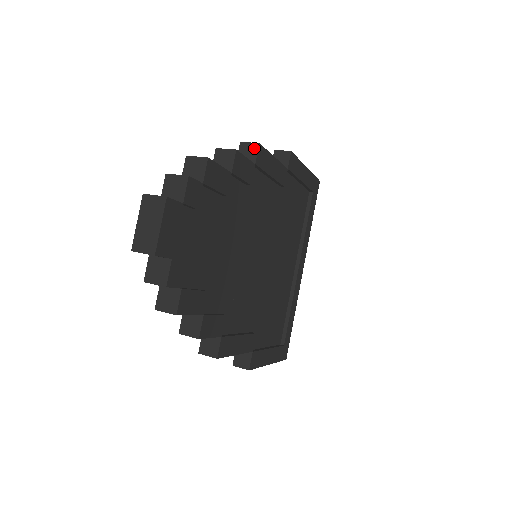
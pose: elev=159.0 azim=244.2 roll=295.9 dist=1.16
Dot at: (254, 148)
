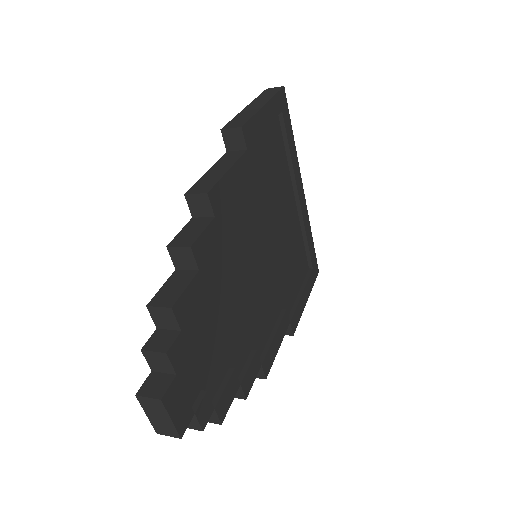
Dot at: (204, 200)
